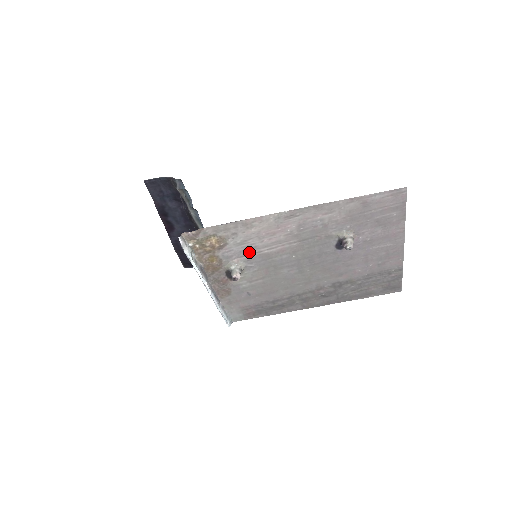
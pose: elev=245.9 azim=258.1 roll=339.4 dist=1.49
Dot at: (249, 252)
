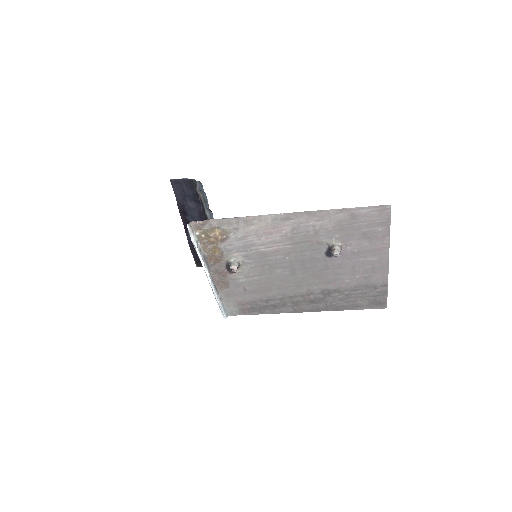
Dot at: (248, 248)
